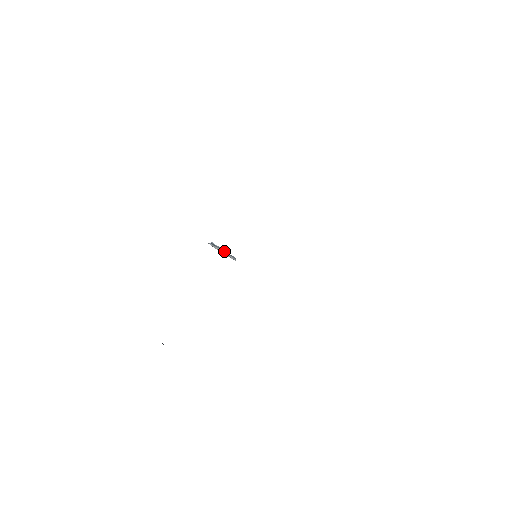
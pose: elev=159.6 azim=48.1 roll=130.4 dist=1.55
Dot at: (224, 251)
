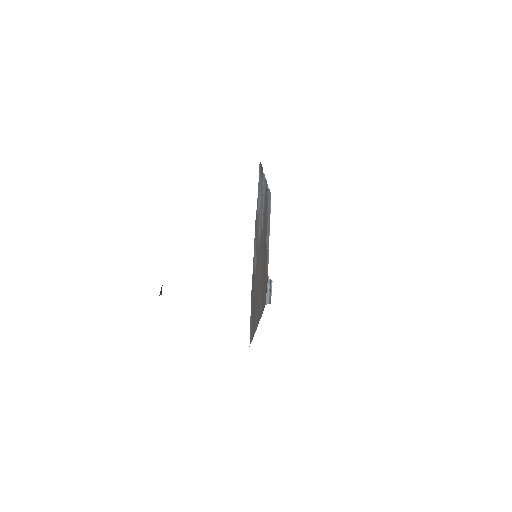
Dot at: (270, 292)
